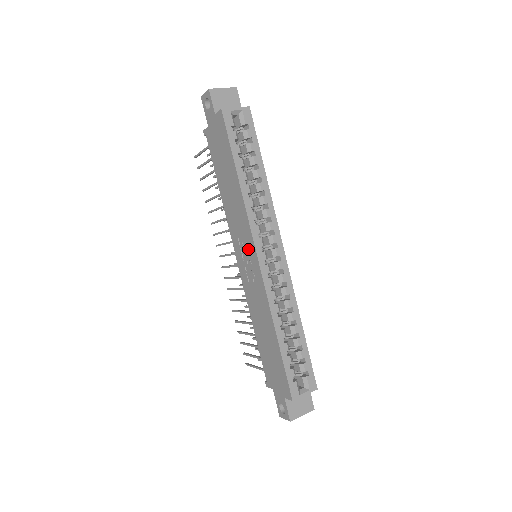
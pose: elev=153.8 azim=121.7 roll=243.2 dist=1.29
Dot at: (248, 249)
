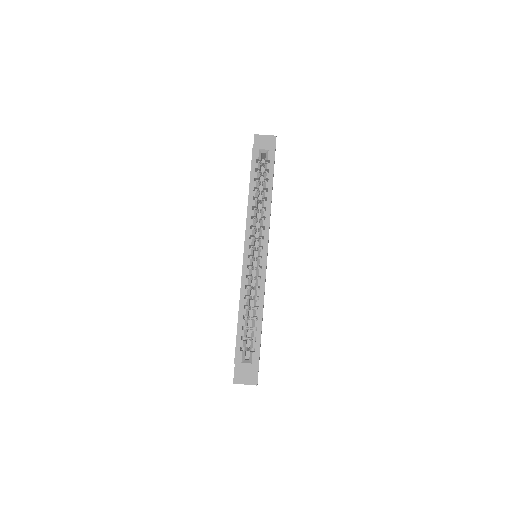
Dot at: occluded
